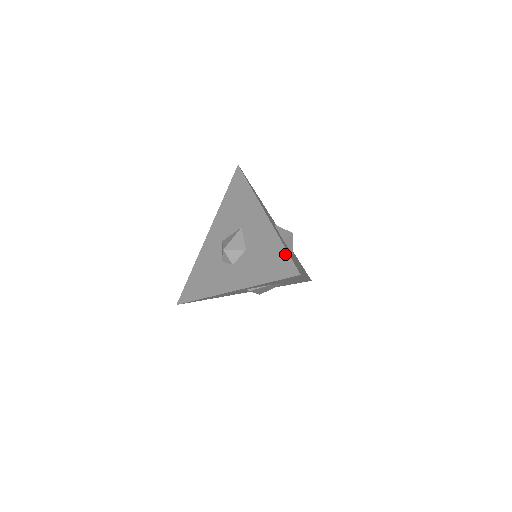
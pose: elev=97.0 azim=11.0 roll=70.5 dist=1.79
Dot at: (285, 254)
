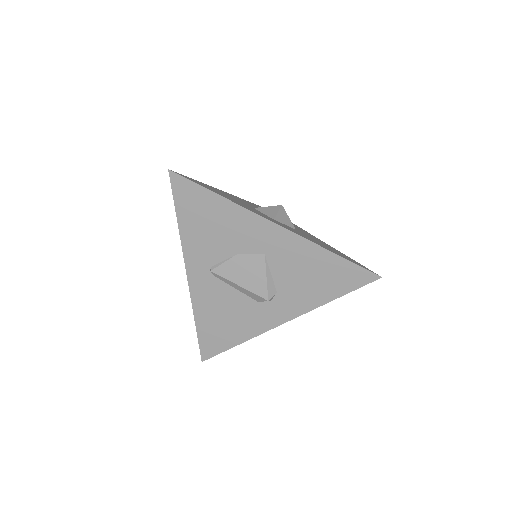
Dot at: occluded
